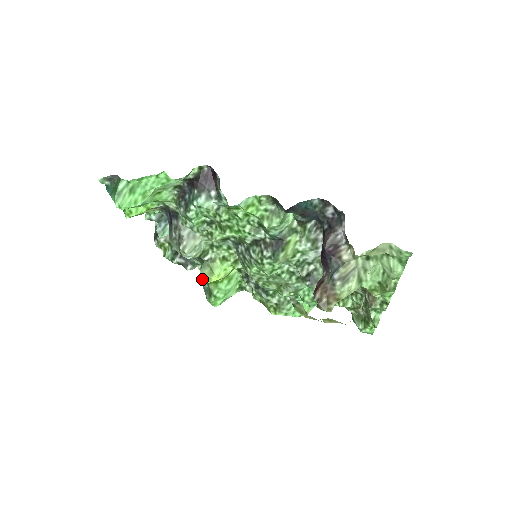
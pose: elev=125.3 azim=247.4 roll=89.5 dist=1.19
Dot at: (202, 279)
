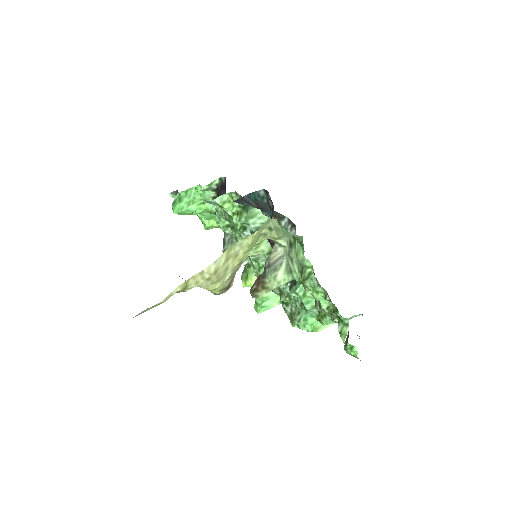
Dot at: (242, 283)
